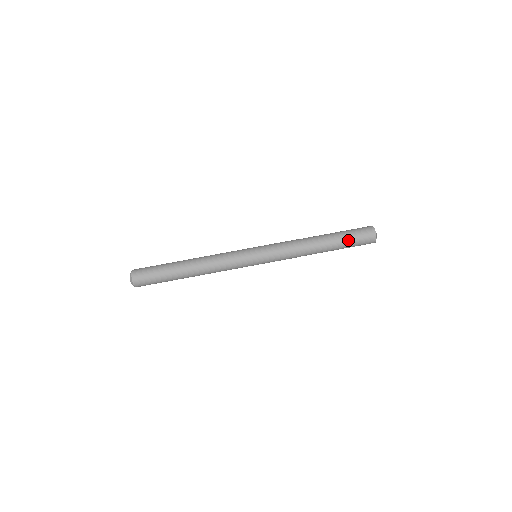
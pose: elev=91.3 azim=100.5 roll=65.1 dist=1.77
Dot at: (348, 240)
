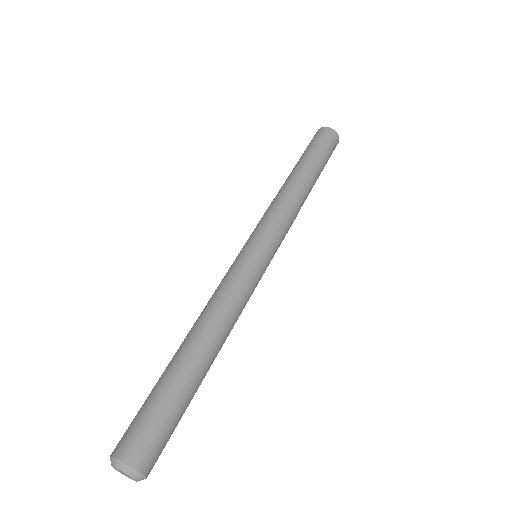
Dot at: (323, 156)
